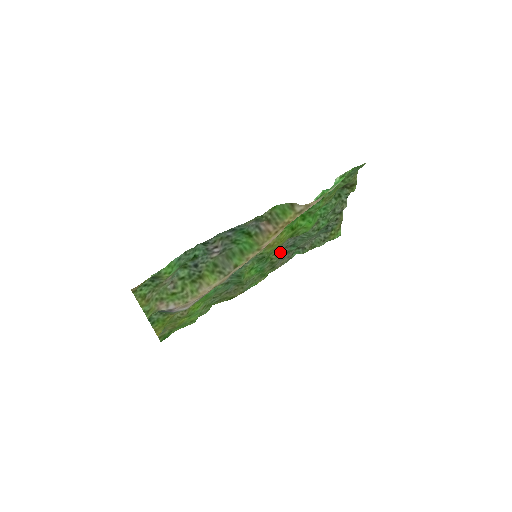
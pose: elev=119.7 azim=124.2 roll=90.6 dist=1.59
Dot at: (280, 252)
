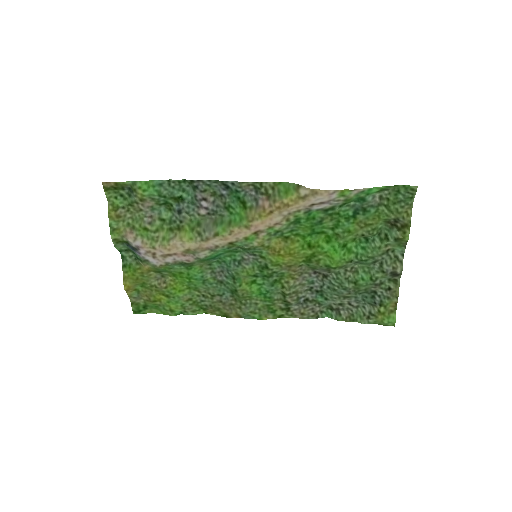
Dot at: (297, 286)
